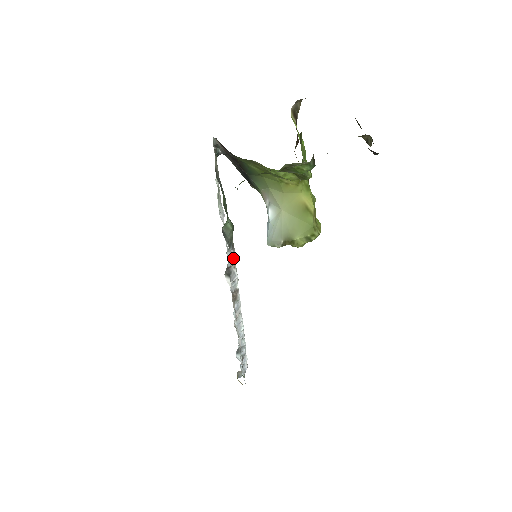
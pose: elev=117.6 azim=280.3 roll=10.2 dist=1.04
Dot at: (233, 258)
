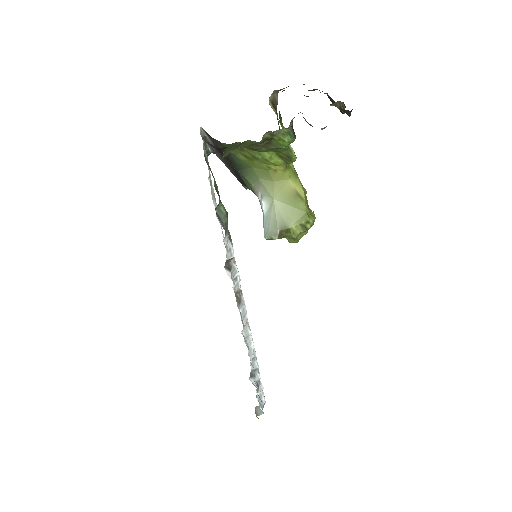
Dot at: (231, 250)
